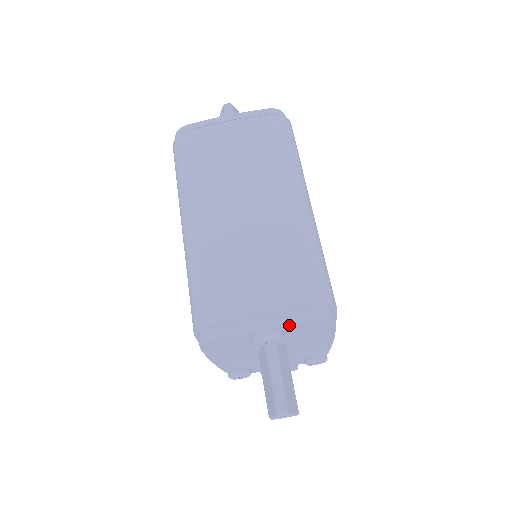
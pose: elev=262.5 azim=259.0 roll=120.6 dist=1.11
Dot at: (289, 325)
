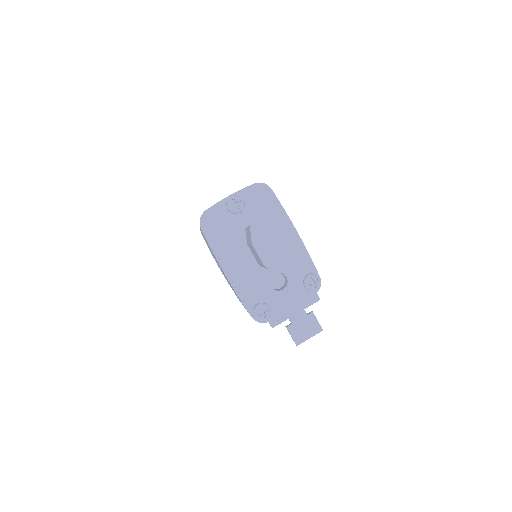
Dot at: (242, 191)
